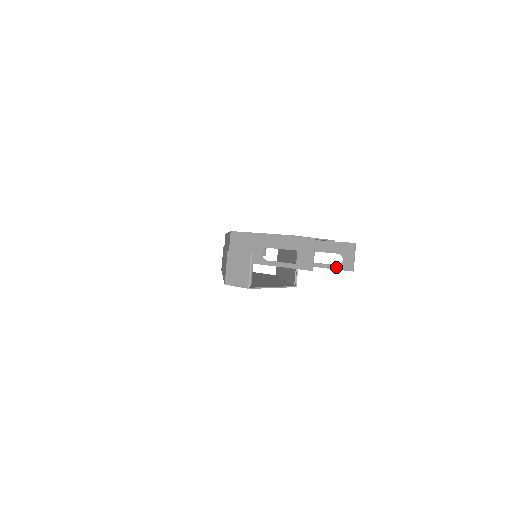
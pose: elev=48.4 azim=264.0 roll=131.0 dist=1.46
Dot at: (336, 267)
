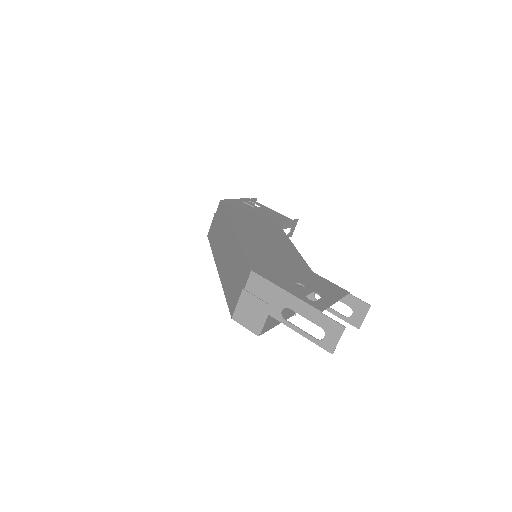
Dot at: (343, 318)
